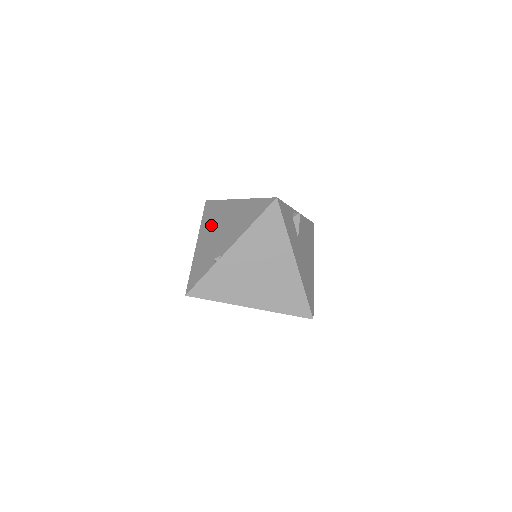
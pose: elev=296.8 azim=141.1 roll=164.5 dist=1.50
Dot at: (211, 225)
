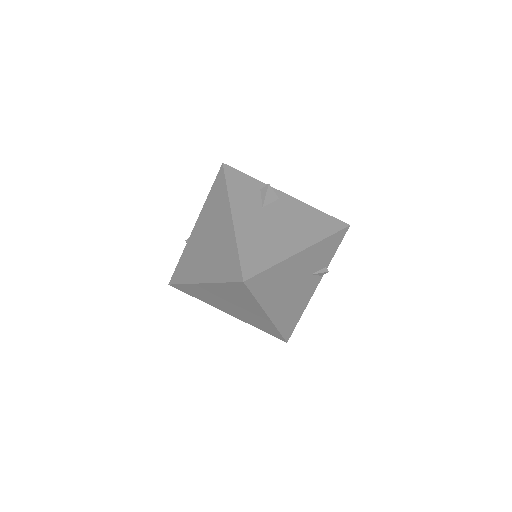
Dot at: occluded
